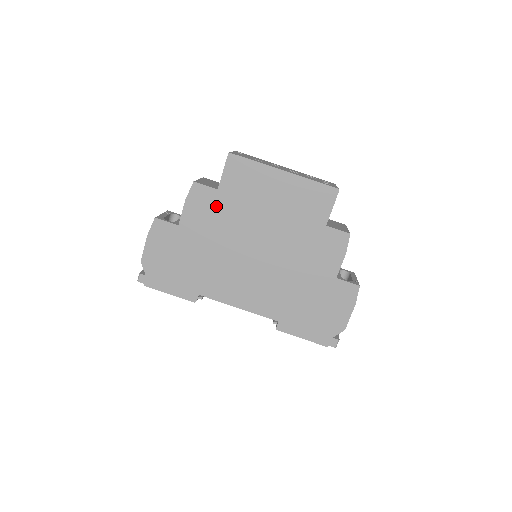
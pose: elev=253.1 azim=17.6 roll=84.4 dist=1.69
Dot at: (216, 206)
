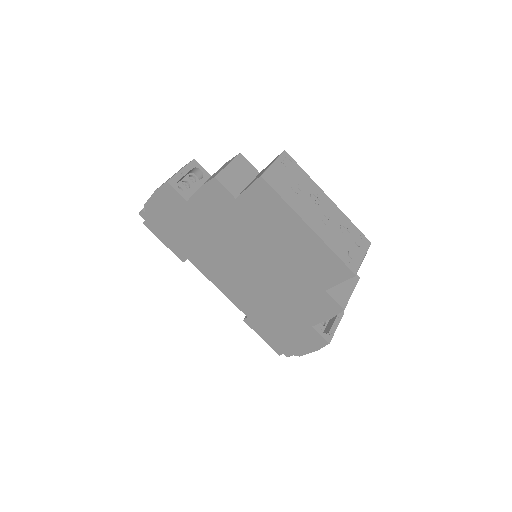
Dot at: (228, 210)
